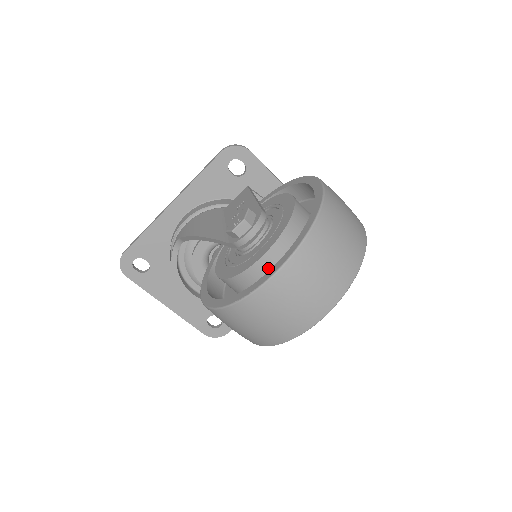
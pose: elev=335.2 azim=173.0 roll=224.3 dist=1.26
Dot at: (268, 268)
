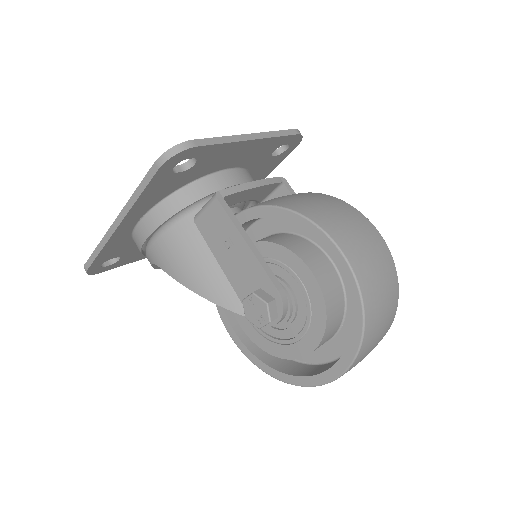
Dot at: occluded
